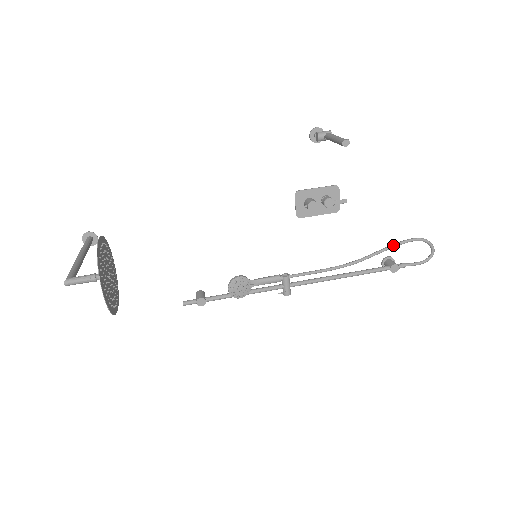
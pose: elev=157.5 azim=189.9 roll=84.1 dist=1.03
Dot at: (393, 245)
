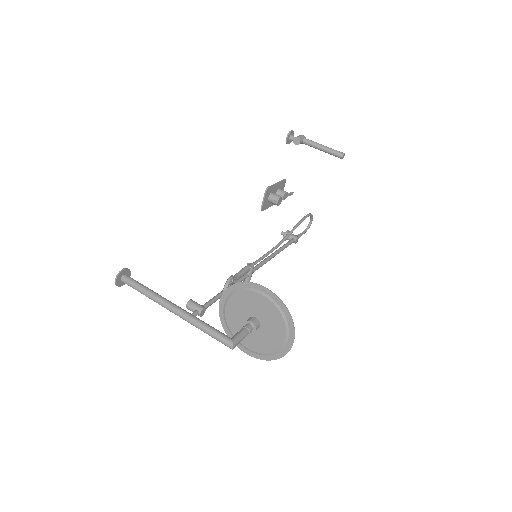
Dot at: (300, 222)
